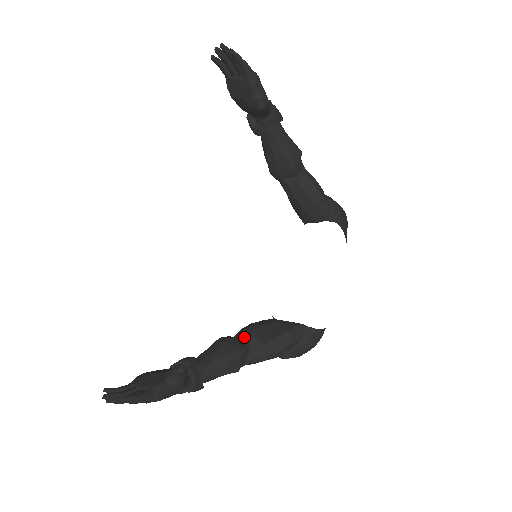
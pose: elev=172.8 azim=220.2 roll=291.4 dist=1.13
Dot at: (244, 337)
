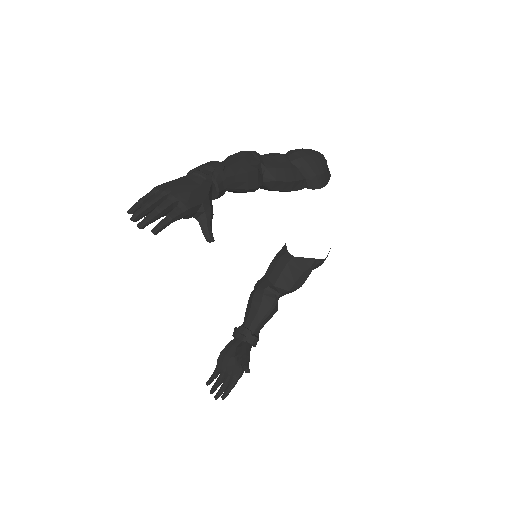
Dot at: (271, 287)
